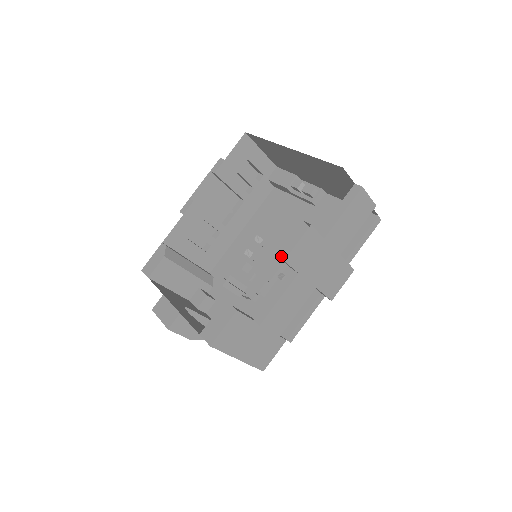
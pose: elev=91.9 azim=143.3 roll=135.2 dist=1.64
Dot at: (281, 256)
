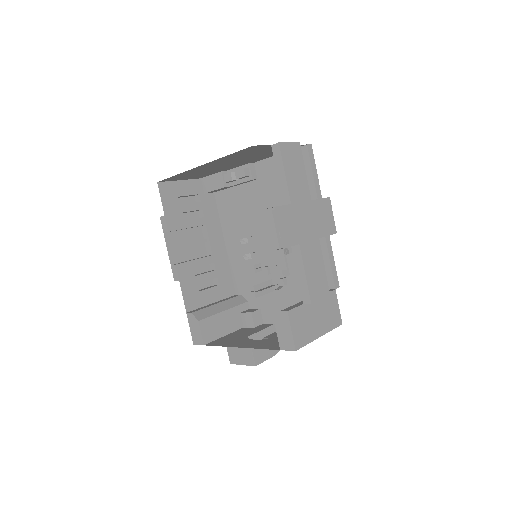
Dot at: (271, 237)
